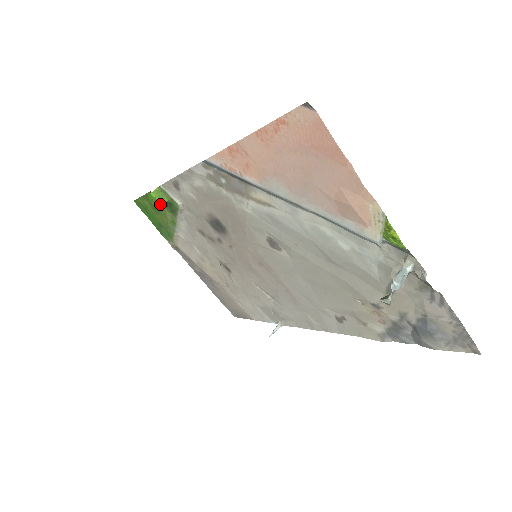
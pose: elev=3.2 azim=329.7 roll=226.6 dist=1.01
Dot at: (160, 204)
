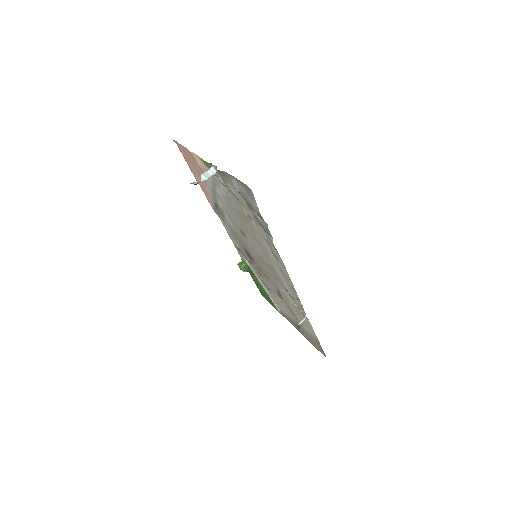
Dot at: (241, 267)
